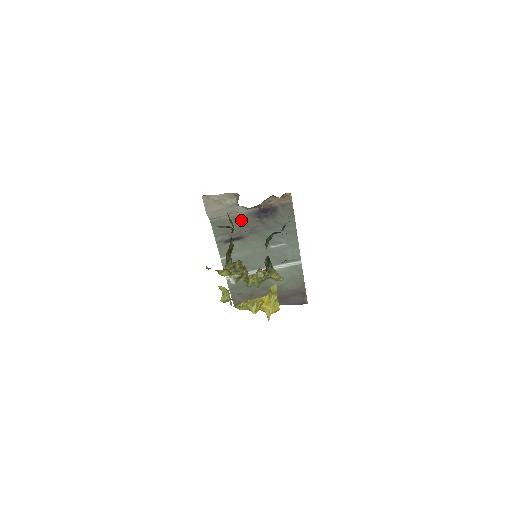
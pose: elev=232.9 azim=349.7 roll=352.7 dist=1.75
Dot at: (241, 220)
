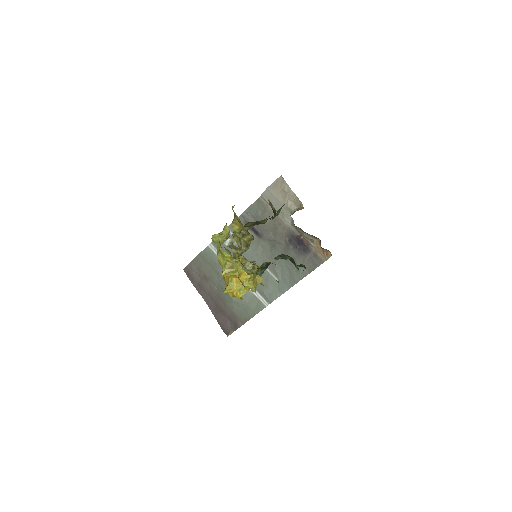
Dot at: (278, 225)
